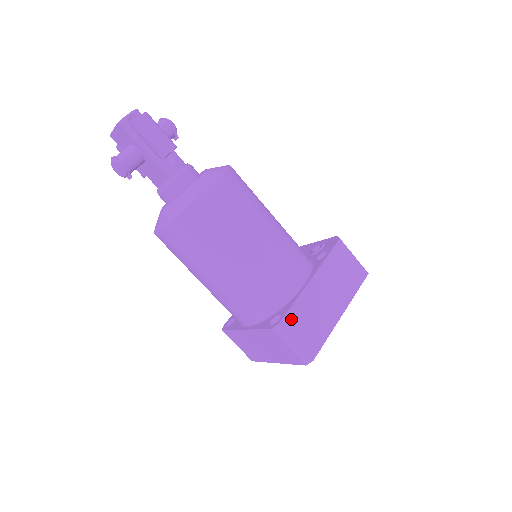
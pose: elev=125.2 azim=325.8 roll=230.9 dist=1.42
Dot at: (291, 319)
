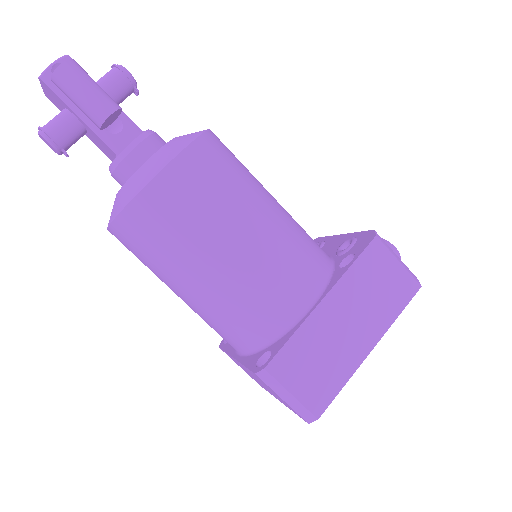
Dot at: (285, 361)
